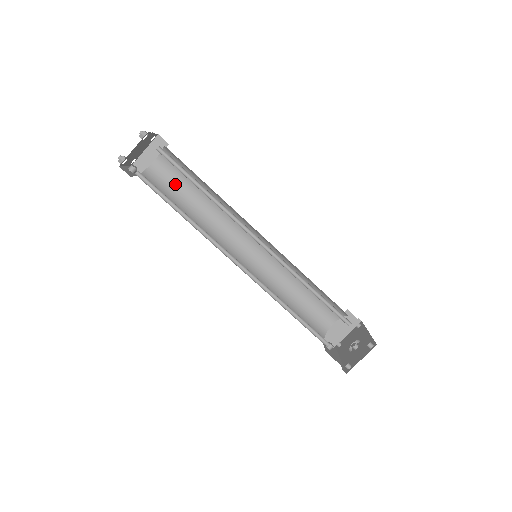
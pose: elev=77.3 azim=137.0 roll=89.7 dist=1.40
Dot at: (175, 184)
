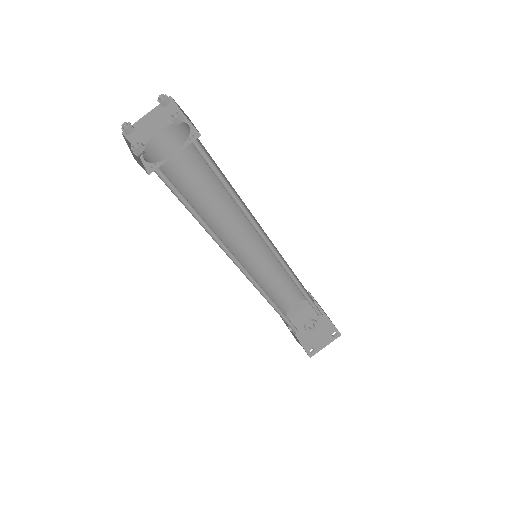
Dot at: (178, 165)
